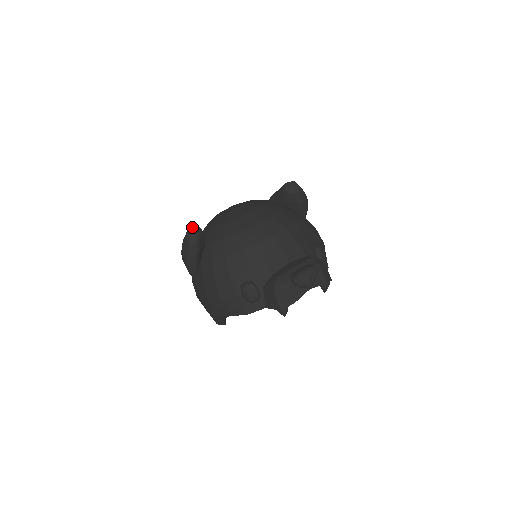
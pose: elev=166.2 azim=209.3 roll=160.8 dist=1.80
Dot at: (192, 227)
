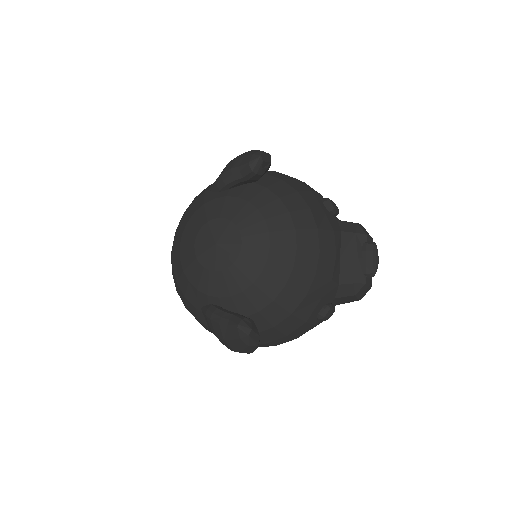
Dot at: (250, 333)
